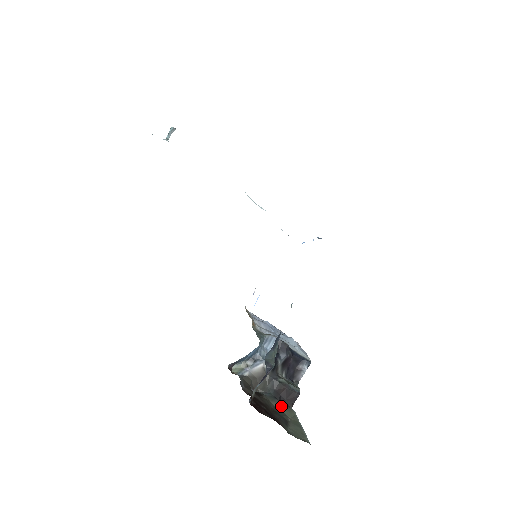
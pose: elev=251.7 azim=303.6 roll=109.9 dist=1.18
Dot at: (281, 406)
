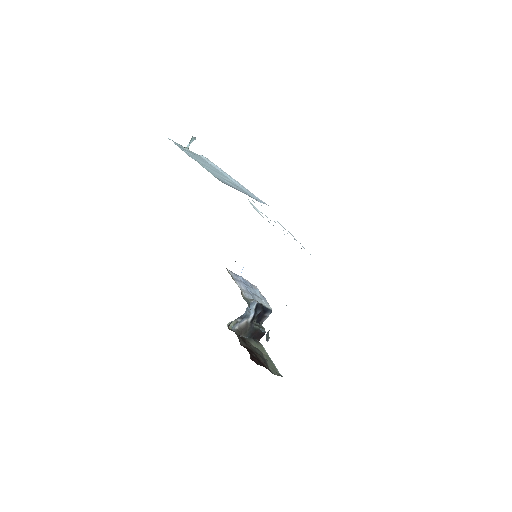
Dot at: (255, 344)
